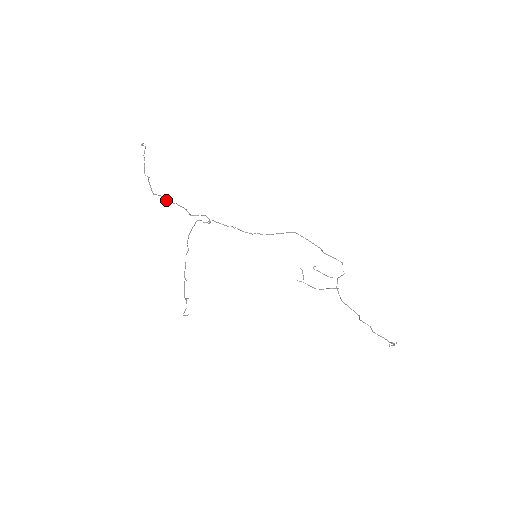
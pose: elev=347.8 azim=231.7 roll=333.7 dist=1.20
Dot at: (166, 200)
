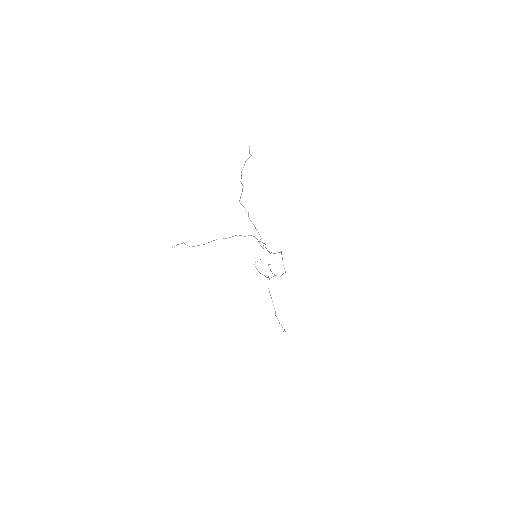
Dot at: occluded
